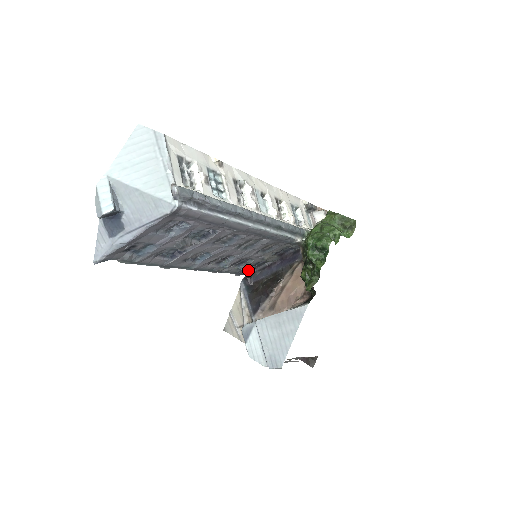
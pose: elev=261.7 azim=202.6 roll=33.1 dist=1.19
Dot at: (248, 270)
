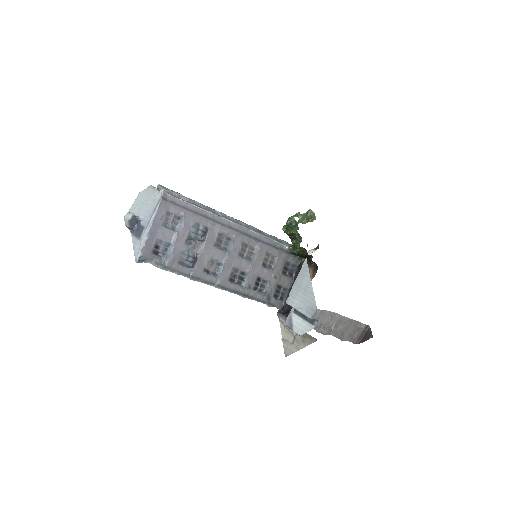
Dot at: (276, 300)
